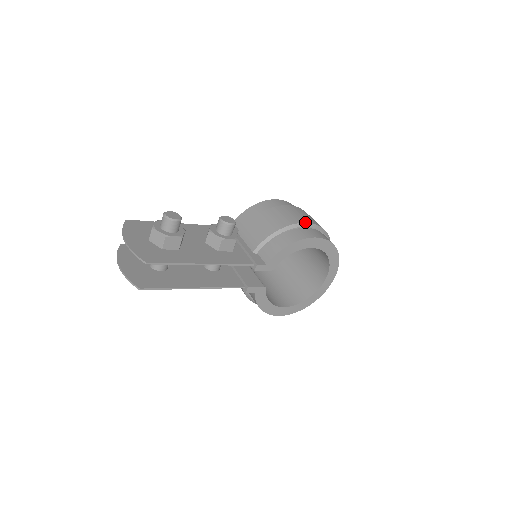
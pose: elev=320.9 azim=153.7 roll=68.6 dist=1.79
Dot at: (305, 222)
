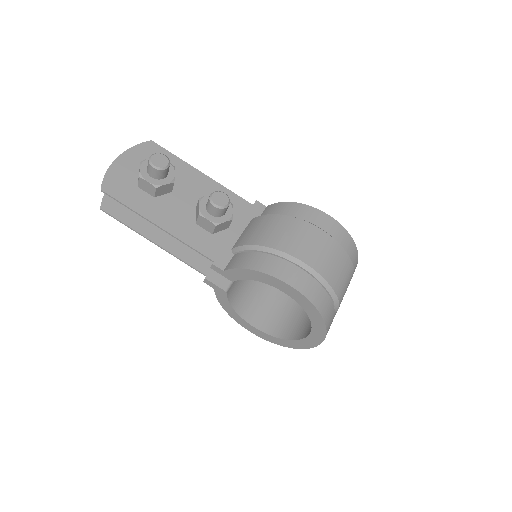
Dot at: (301, 259)
